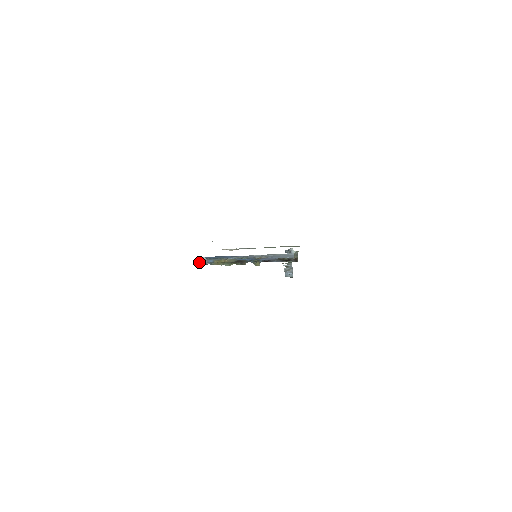
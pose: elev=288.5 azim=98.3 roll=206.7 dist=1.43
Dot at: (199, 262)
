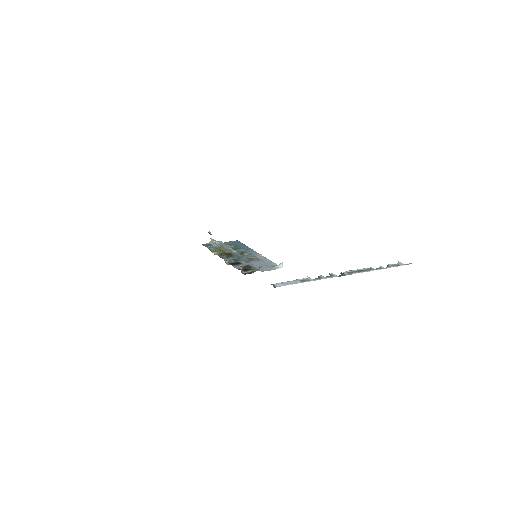
Dot at: (209, 243)
